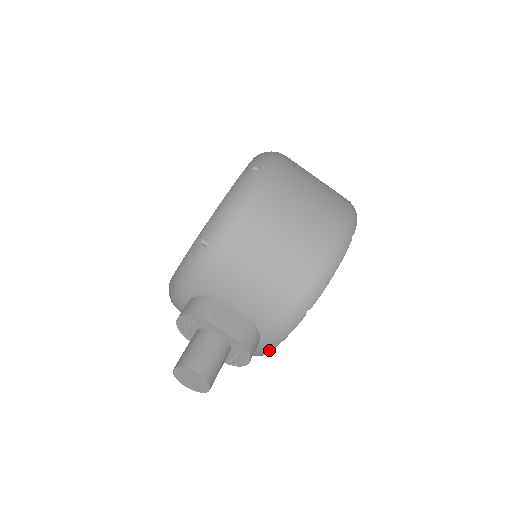
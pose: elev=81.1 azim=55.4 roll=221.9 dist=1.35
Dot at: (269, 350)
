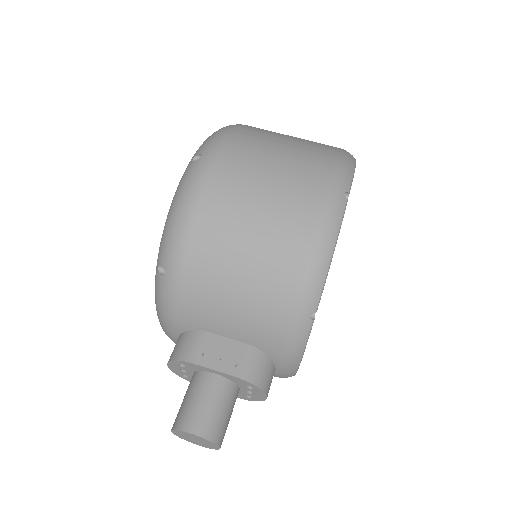
Dot at: (293, 370)
